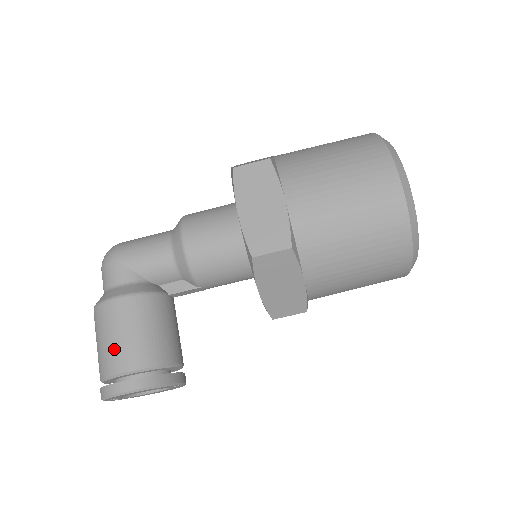
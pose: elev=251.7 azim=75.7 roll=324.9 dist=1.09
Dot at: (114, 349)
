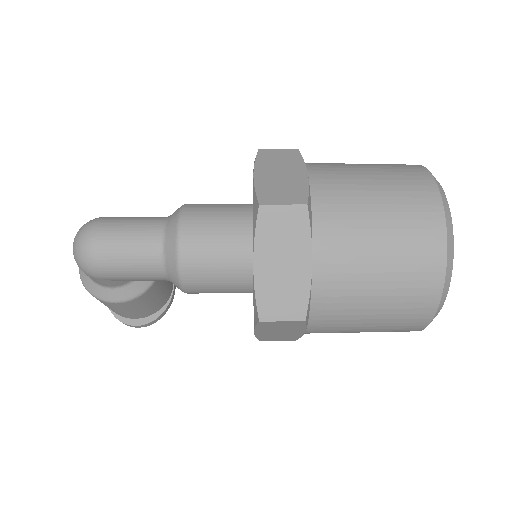
Dot at: (120, 313)
